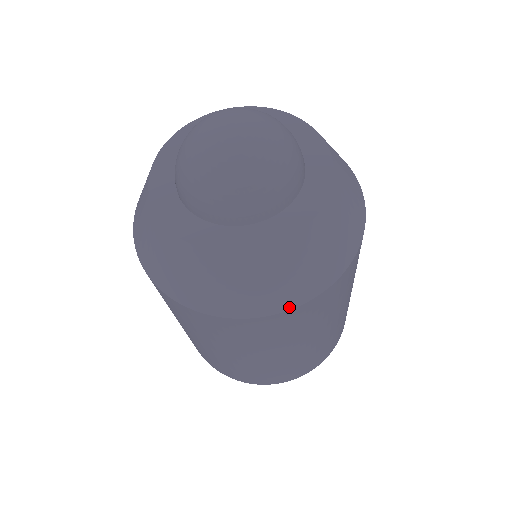
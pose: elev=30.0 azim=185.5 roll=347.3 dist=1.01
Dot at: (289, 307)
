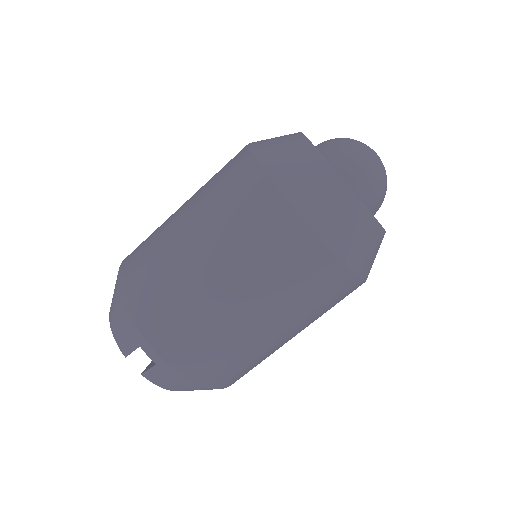
Dot at: (345, 261)
